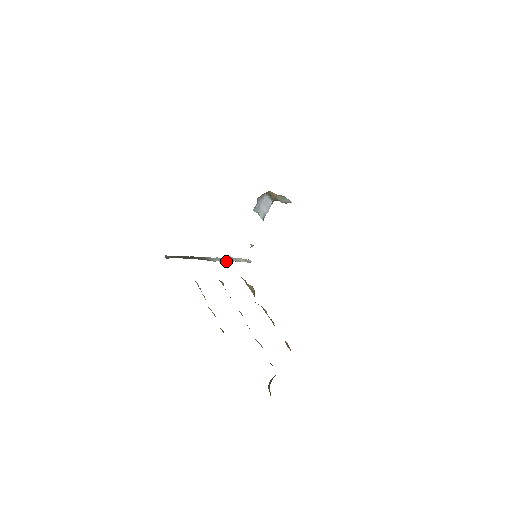
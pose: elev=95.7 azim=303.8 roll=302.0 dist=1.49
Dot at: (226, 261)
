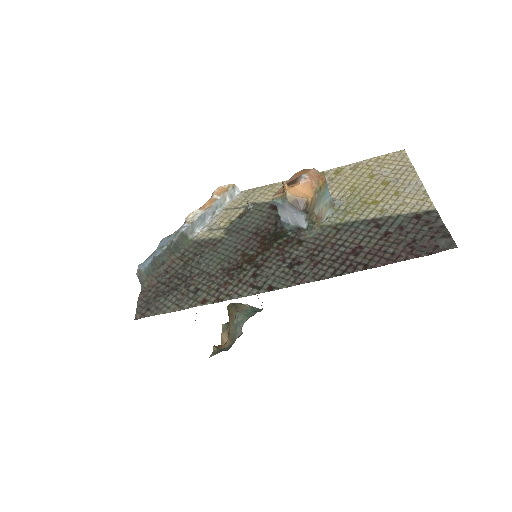
Dot at: (209, 218)
